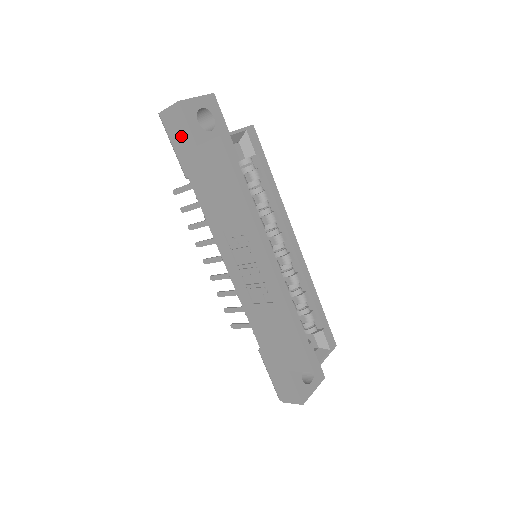
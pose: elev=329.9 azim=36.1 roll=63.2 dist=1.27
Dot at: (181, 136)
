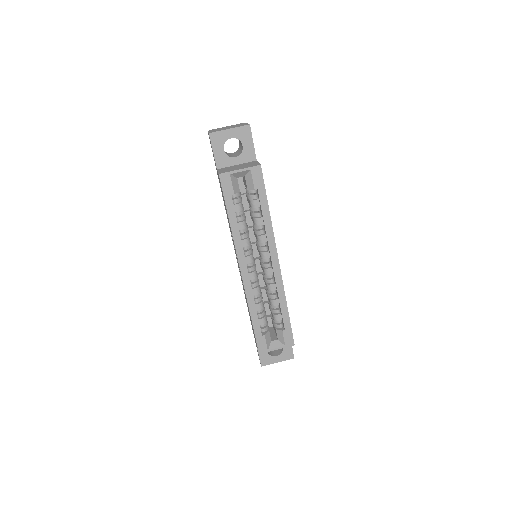
Dot at: occluded
